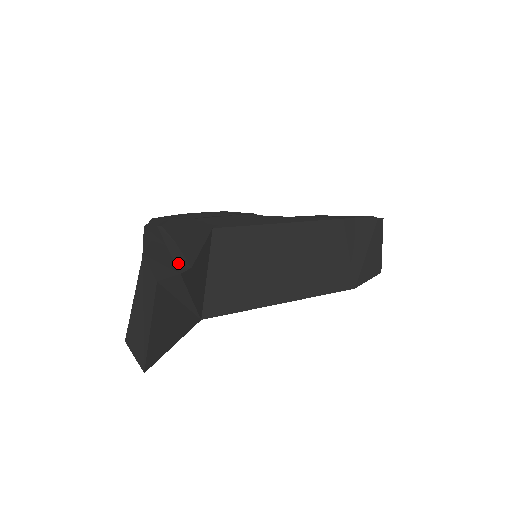
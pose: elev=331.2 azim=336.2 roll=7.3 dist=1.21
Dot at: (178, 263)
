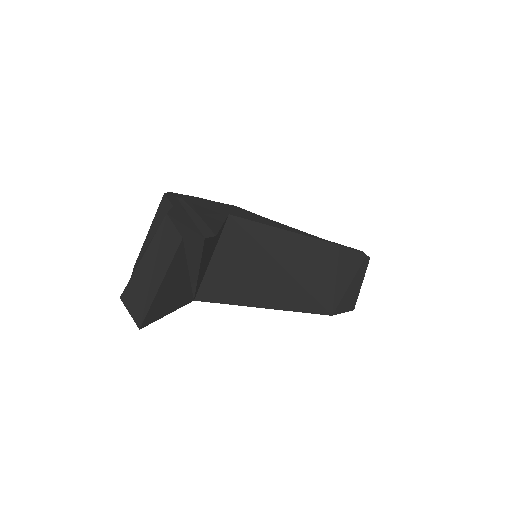
Dot at: (202, 229)
